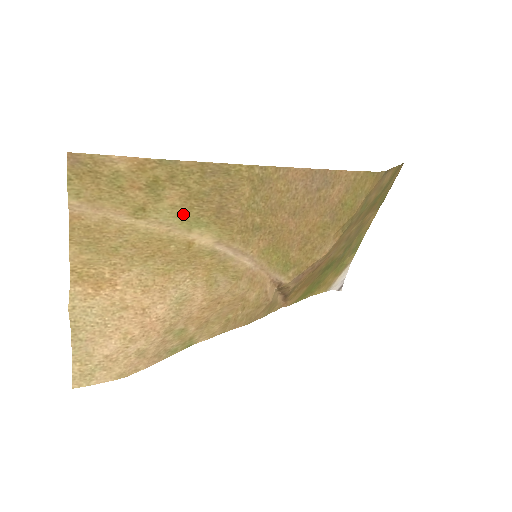
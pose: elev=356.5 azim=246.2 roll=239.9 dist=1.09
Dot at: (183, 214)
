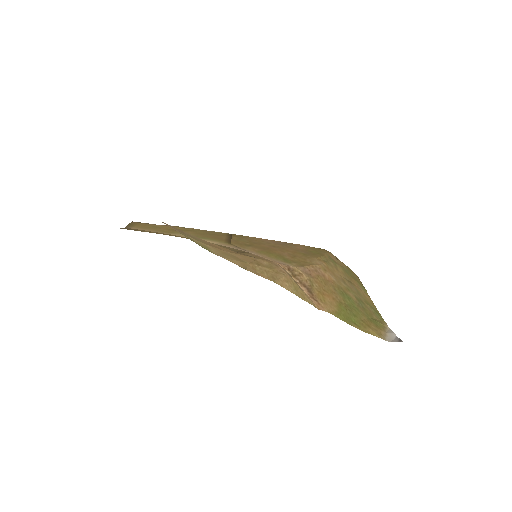
Dot at: occluded
